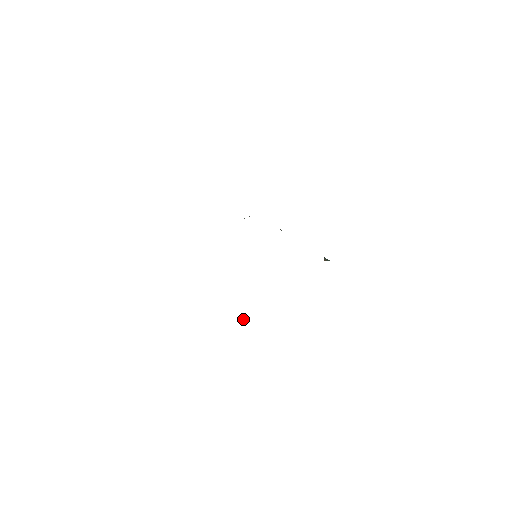
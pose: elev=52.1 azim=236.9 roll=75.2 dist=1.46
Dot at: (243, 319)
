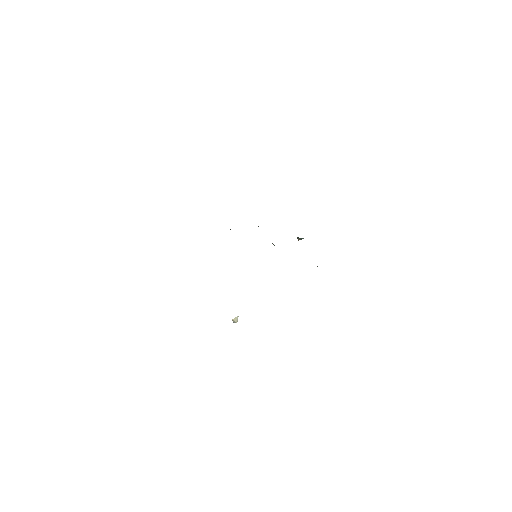
Dot at: (234, 319)
